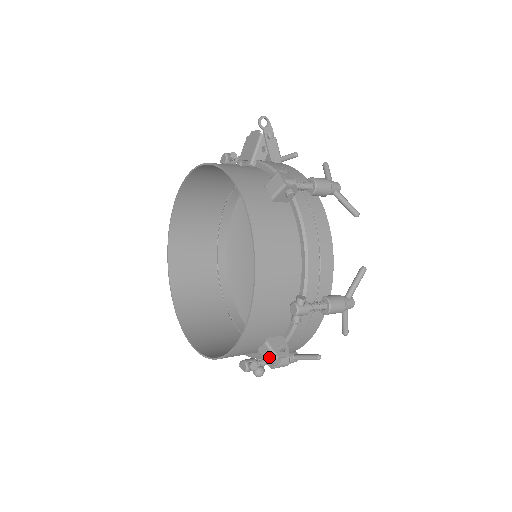
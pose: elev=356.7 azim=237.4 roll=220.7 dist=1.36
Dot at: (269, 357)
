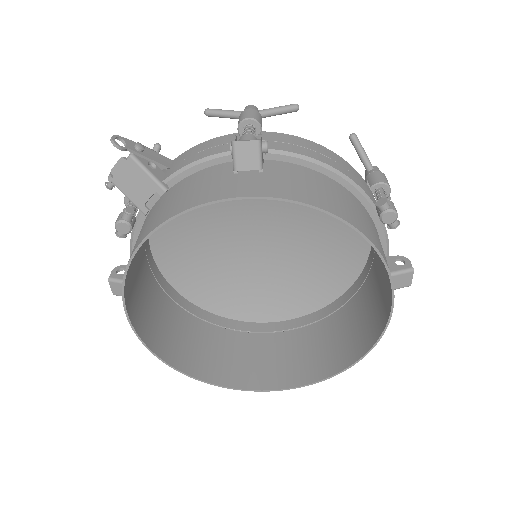
Dot at: (405, 279)
